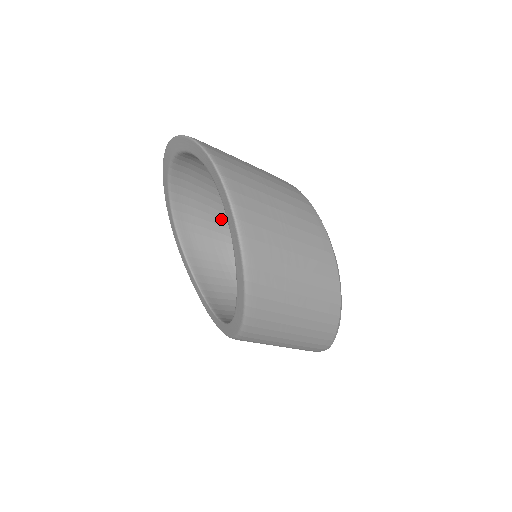
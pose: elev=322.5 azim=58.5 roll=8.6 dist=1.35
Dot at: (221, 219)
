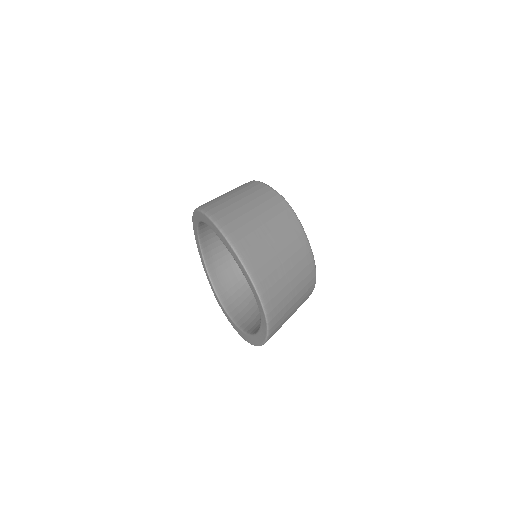
Dot at: occluded
